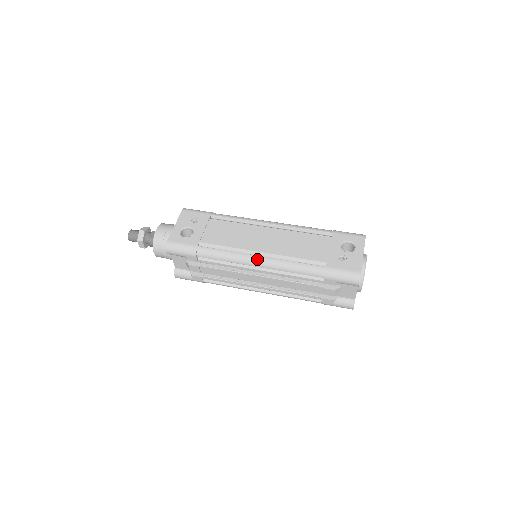
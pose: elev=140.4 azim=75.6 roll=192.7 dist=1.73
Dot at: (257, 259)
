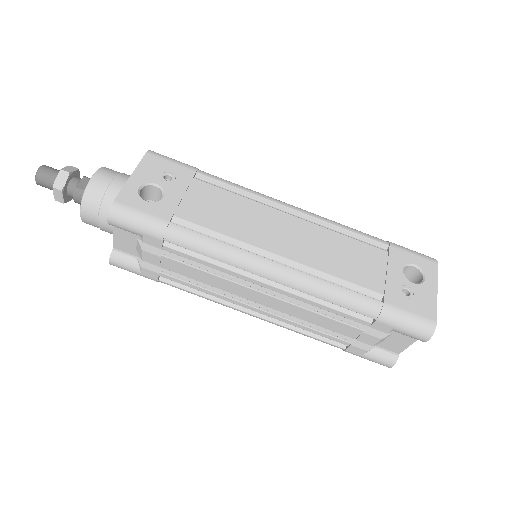
Dot at: (272, 267)
